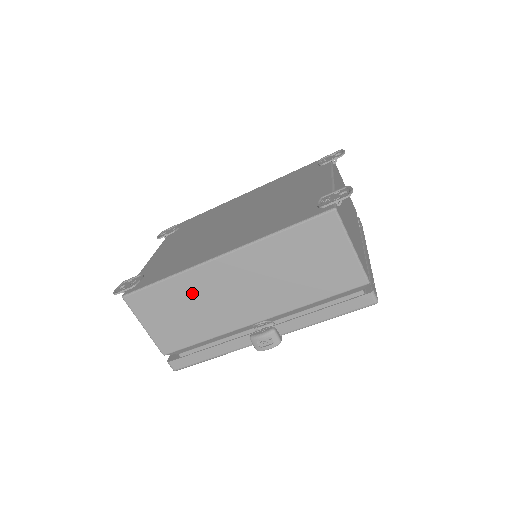
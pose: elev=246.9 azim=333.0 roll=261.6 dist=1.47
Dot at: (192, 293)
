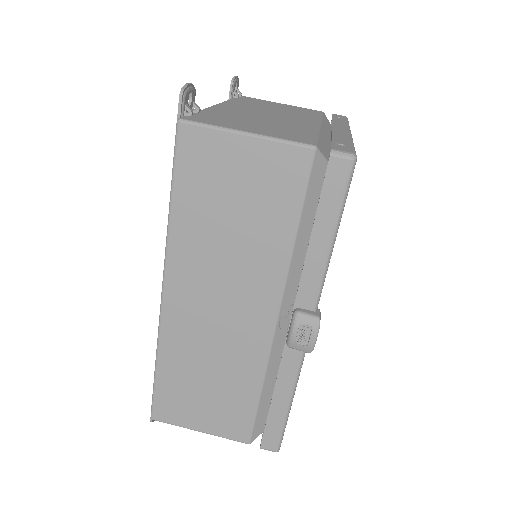
Dot at: (189, 355)
